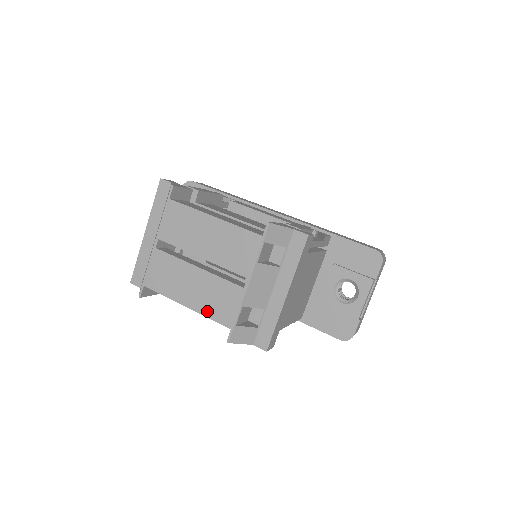
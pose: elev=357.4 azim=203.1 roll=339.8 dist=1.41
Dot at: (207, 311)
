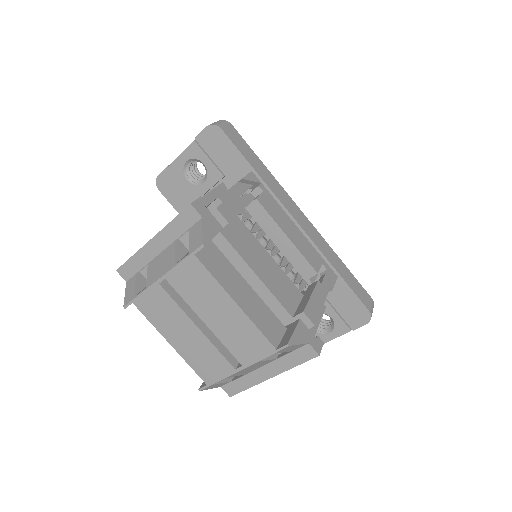
Dot at: (191, 361)
